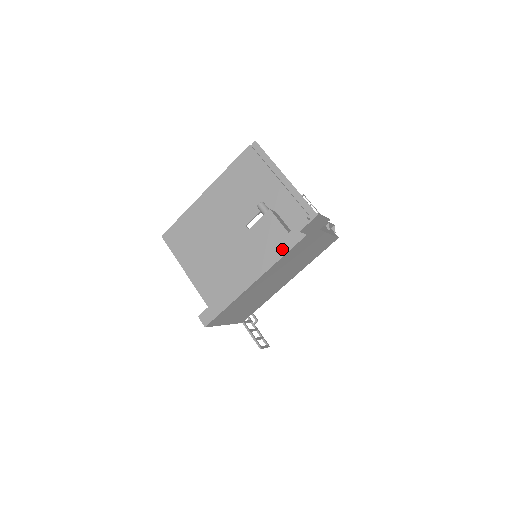
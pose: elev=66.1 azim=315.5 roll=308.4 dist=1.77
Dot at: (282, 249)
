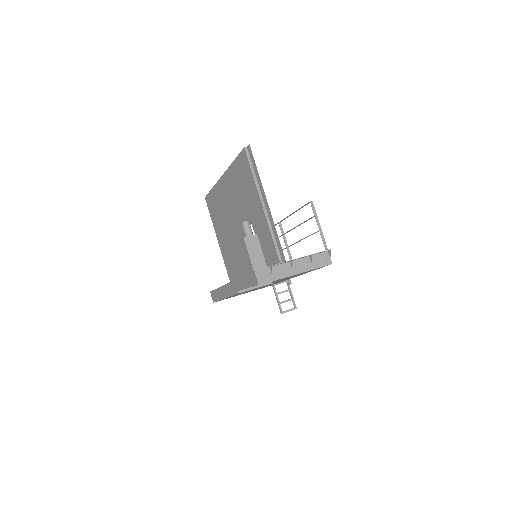
Dot at: (243, 285)
